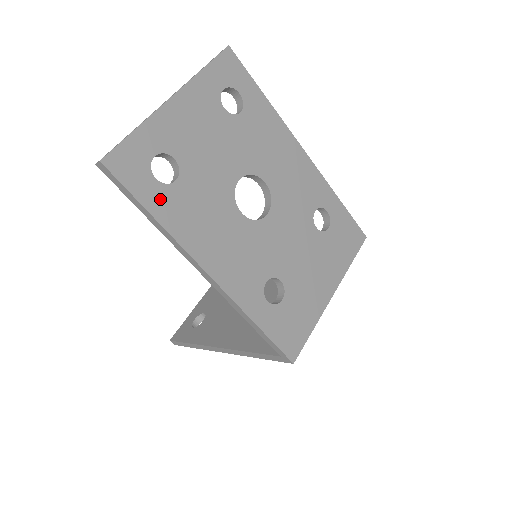
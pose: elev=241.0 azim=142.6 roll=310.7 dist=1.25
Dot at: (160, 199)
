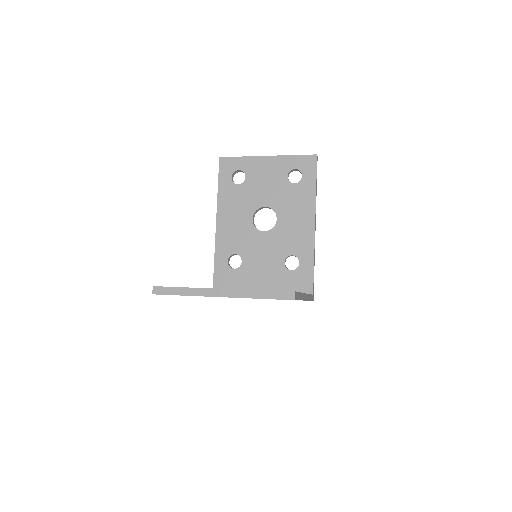
Dot at: occluded
